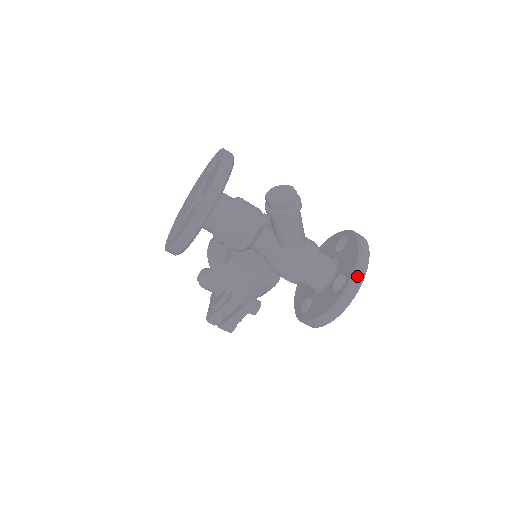
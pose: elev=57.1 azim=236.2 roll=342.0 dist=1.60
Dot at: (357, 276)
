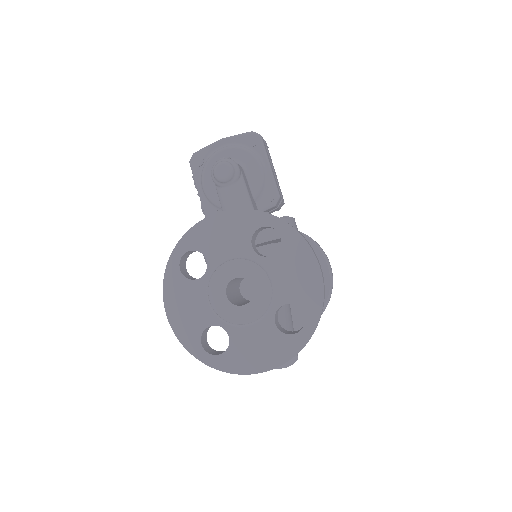
Dot at: occluded
